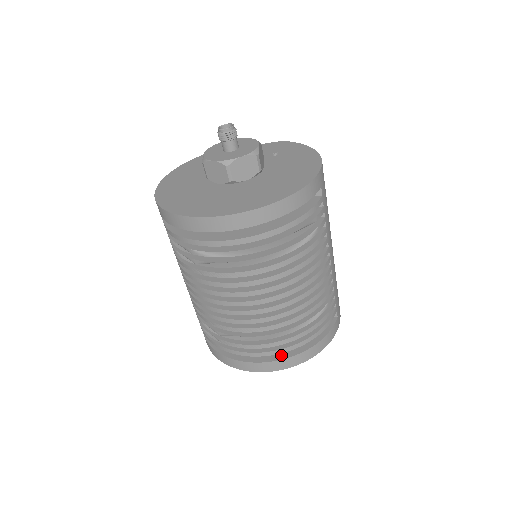
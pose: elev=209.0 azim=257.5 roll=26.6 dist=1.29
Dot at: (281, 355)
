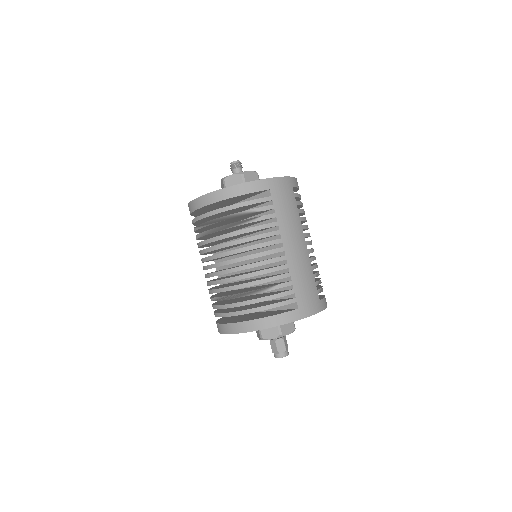
Dot at: (240, 321)
